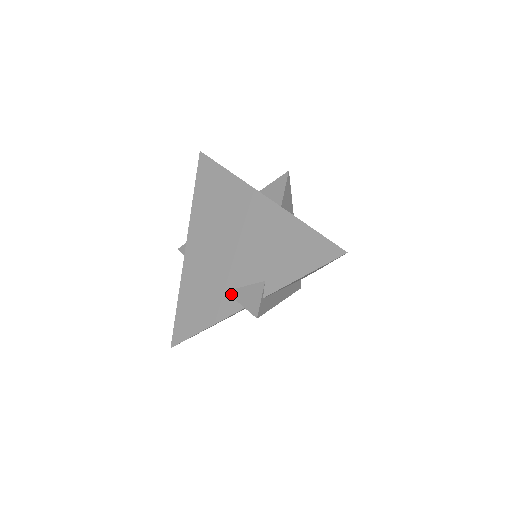
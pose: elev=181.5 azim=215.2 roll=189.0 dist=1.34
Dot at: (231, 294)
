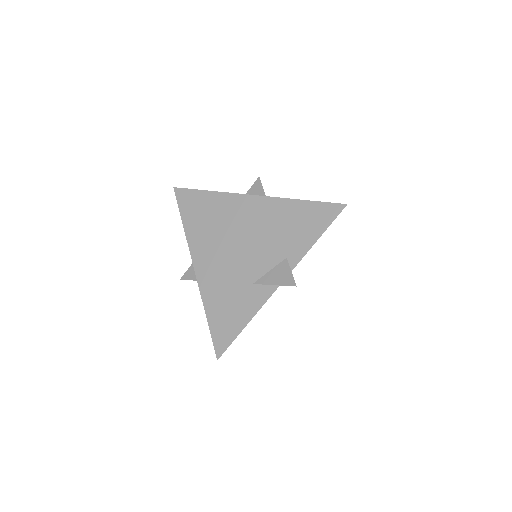
Dot at: (260, 283)
